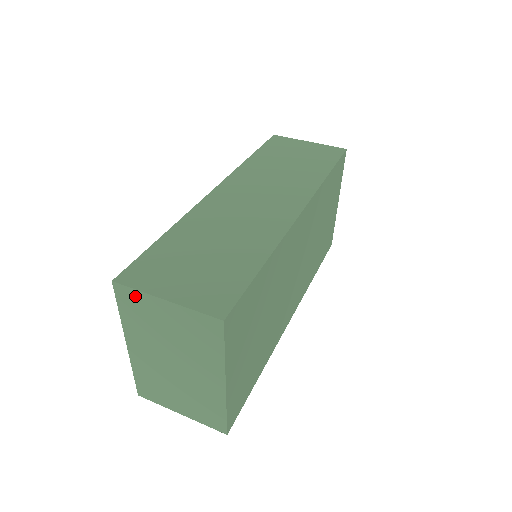
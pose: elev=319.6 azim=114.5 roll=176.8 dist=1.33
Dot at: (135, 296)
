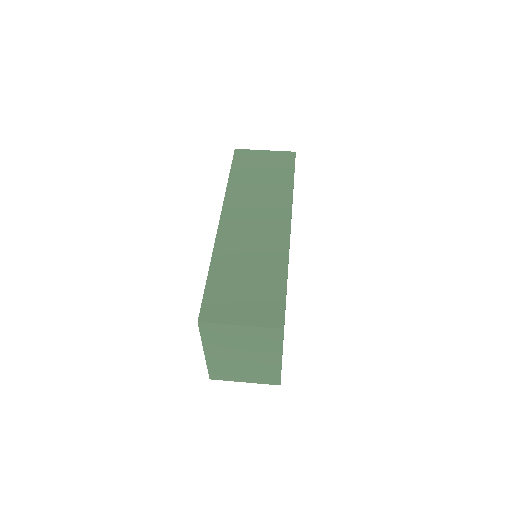
Dot at: (216, 327)
